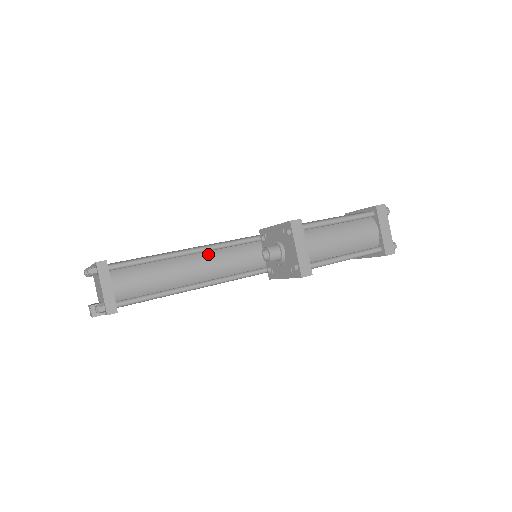
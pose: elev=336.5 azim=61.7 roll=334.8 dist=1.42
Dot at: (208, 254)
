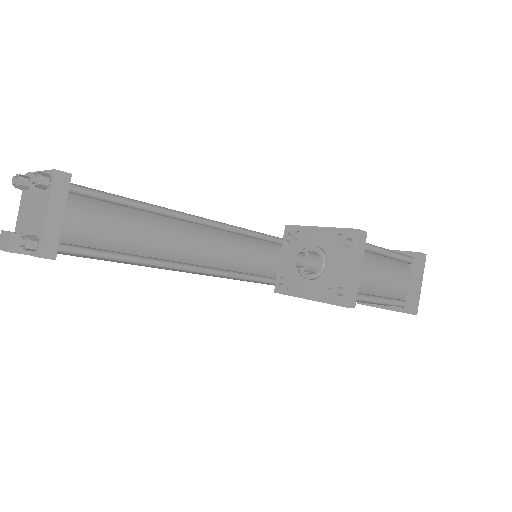
Dot at: (200, 229)
